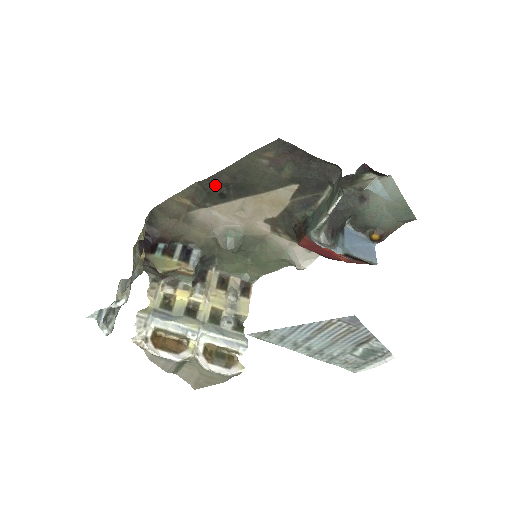
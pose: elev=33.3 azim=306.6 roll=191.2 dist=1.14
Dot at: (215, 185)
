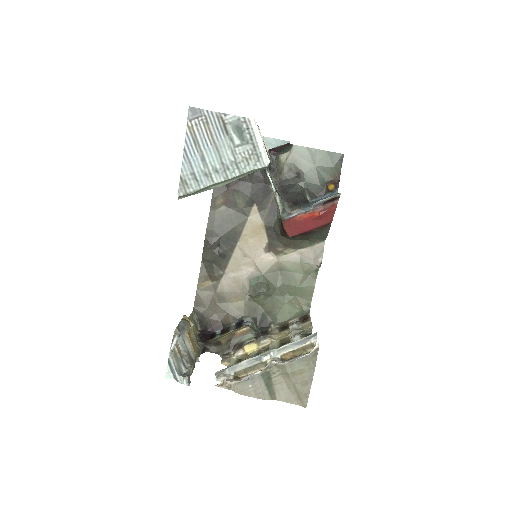
Dot at: (211, 251)
